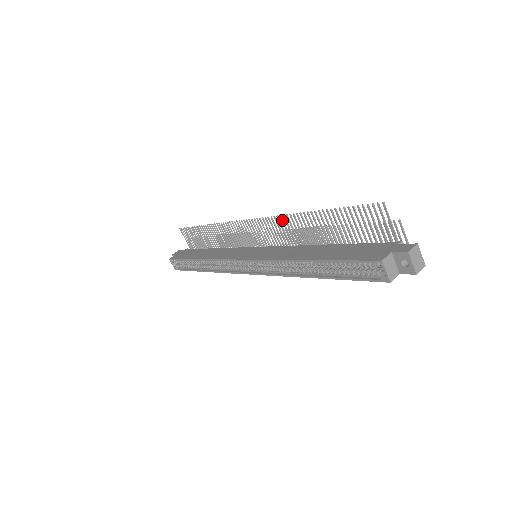
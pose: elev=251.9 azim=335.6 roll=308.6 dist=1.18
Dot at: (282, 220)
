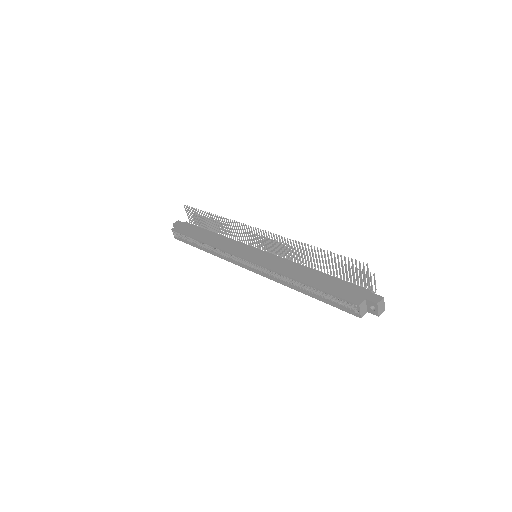
Dot at: (285, 240)
